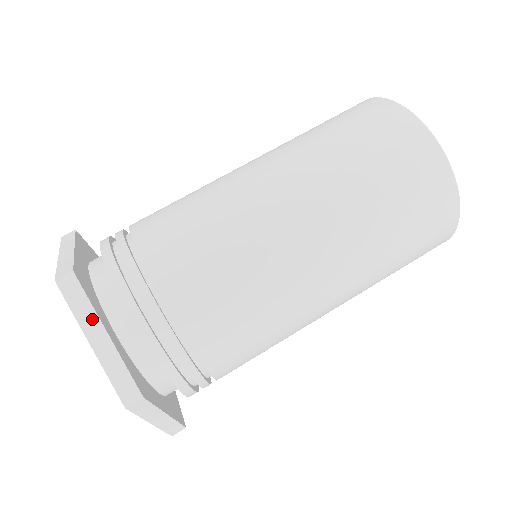
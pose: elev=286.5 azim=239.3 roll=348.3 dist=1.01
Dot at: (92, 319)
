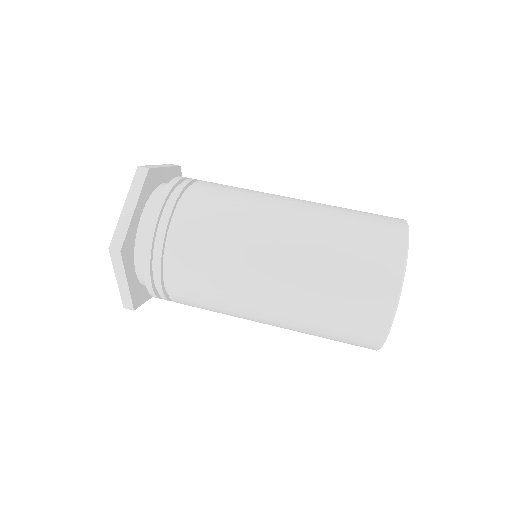
Dot at: (135, 196)
